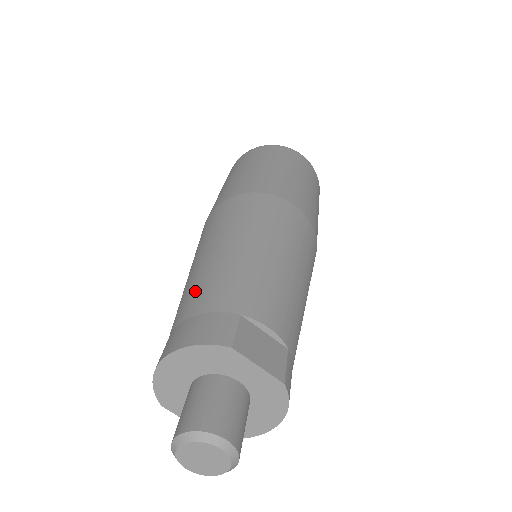
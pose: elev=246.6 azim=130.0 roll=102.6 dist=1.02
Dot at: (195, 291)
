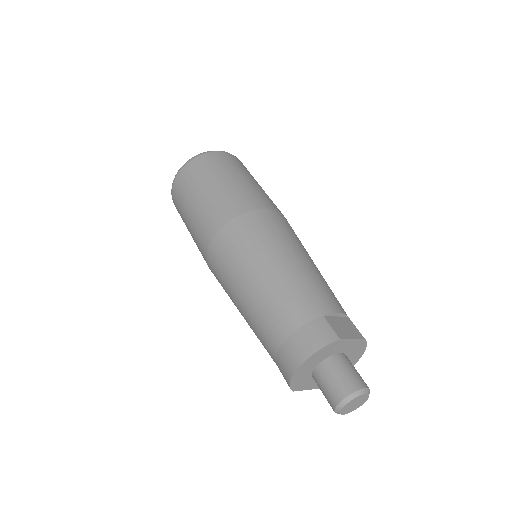
Dot at: (275, 314)
